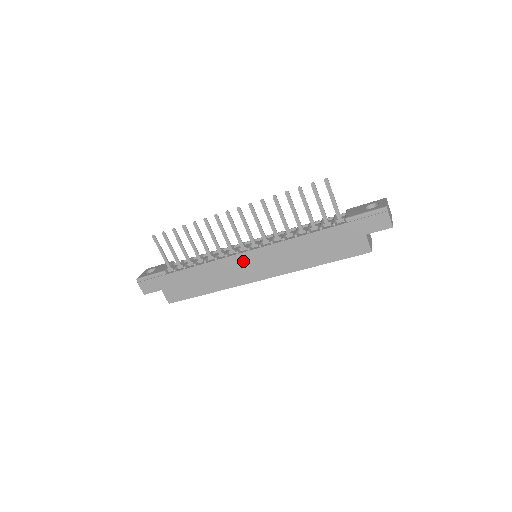
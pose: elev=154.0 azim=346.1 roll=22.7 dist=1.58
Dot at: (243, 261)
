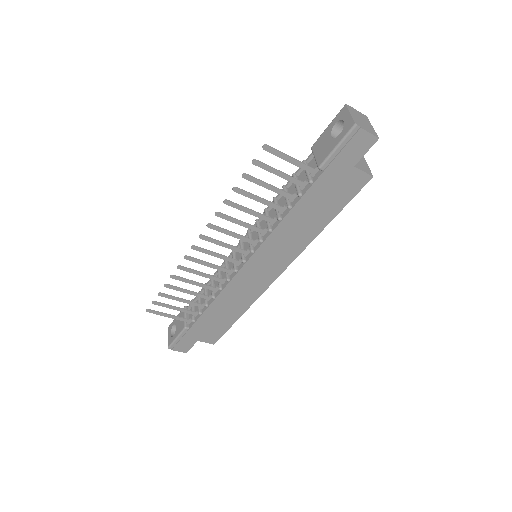
Dot at: (248, 274)
